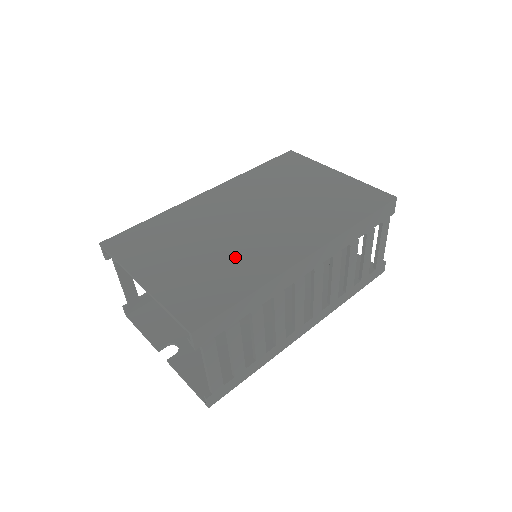
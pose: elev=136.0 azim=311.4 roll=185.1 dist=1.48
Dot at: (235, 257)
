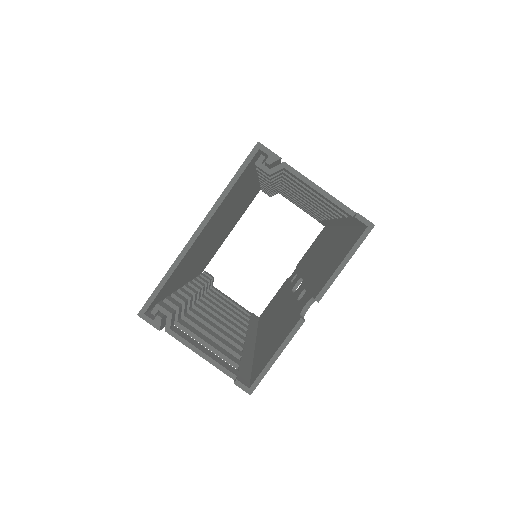
Dot at: occluded
